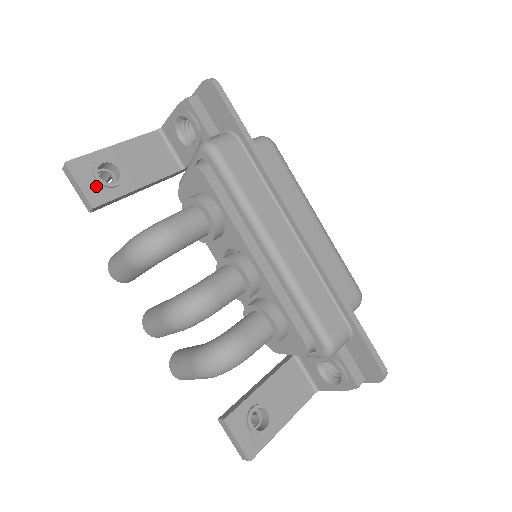
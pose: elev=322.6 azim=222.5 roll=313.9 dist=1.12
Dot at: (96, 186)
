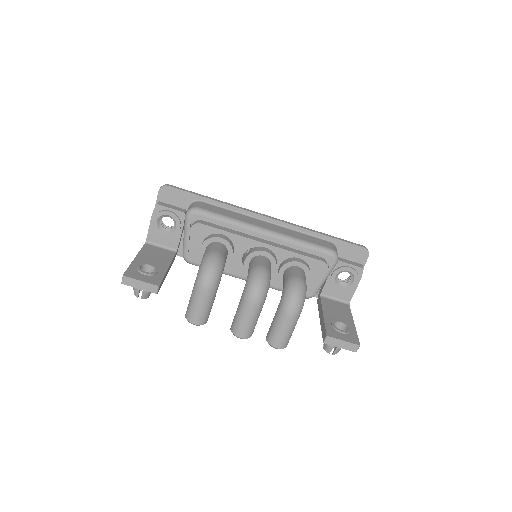
Dot at: (149, 277)
